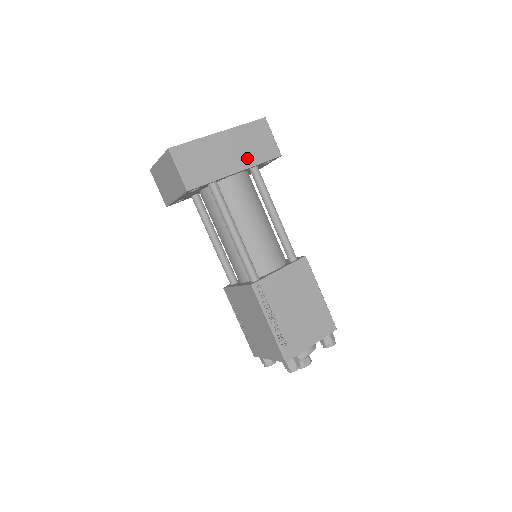
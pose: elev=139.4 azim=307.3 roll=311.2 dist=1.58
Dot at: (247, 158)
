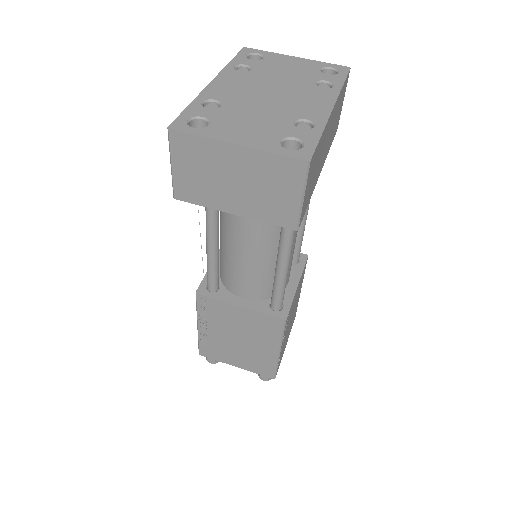
Dot at: (329, 145)
